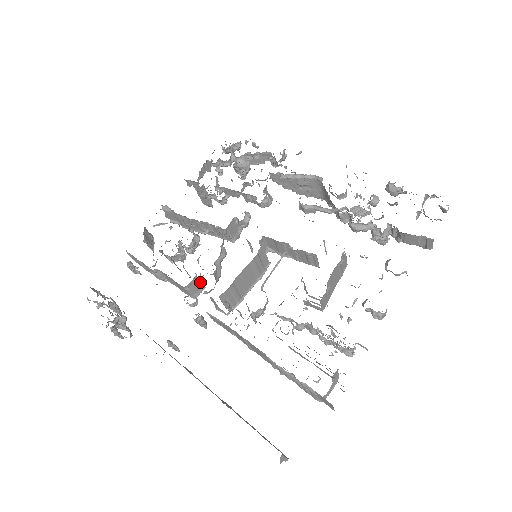
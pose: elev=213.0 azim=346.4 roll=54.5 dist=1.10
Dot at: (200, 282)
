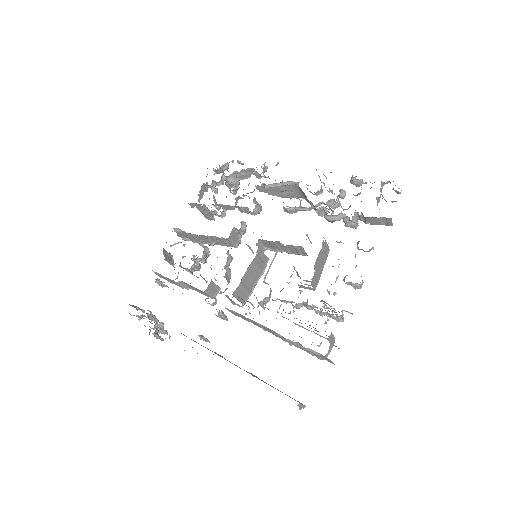
Dot at: (216, 285)
